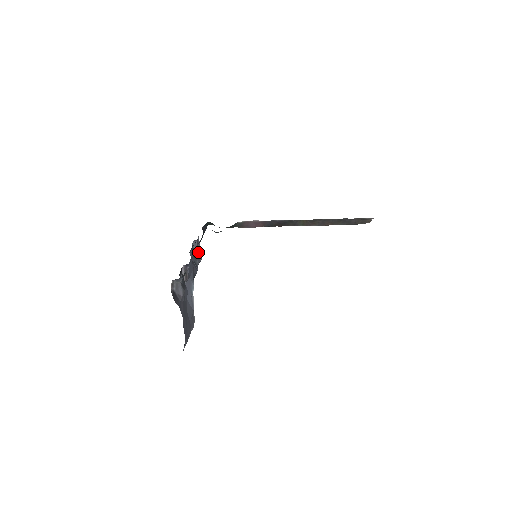
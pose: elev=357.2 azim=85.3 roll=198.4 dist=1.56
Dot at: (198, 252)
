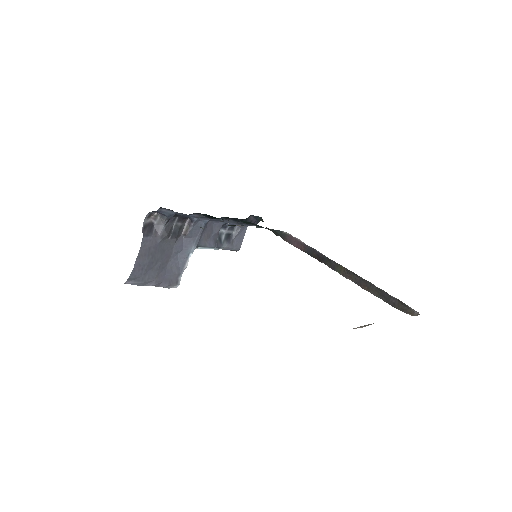
Dot at: (237, 240)
